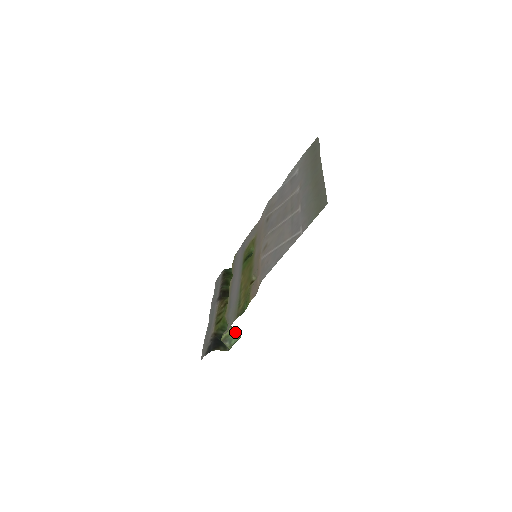
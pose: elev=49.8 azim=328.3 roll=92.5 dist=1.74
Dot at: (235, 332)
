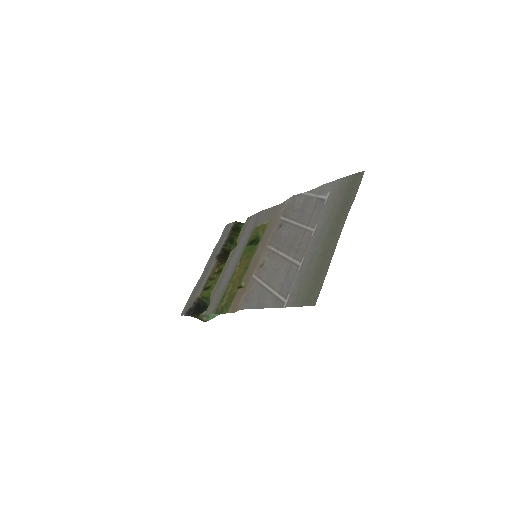
Dot at: occluded
